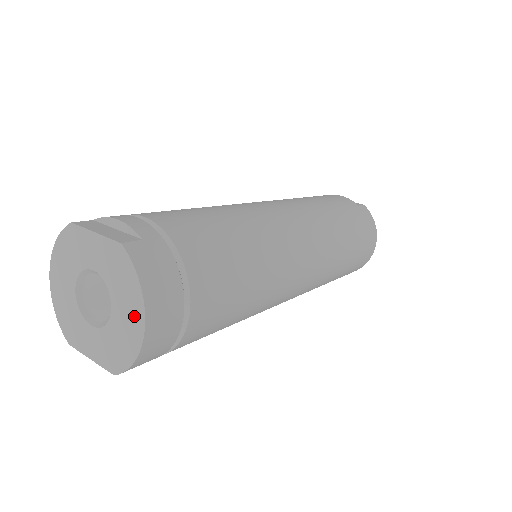
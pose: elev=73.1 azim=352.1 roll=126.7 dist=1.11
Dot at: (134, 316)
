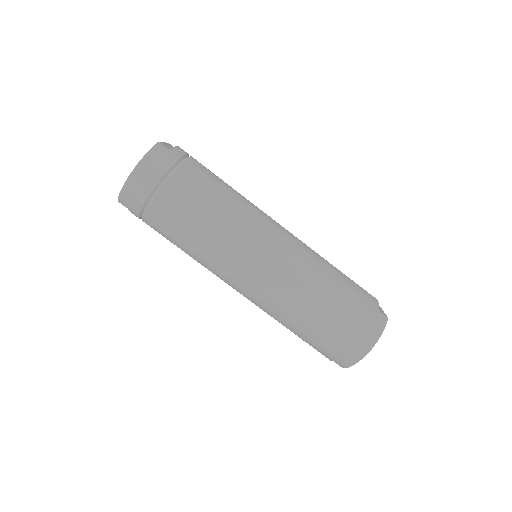
Dot at: occluded
